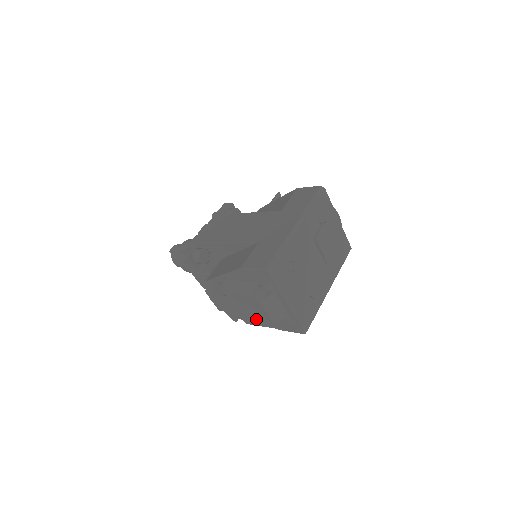
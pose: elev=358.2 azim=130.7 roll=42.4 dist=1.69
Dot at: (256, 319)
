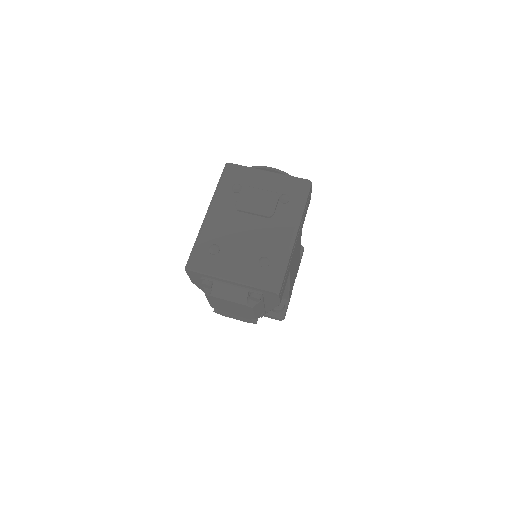
Dot at: (243, 311)
